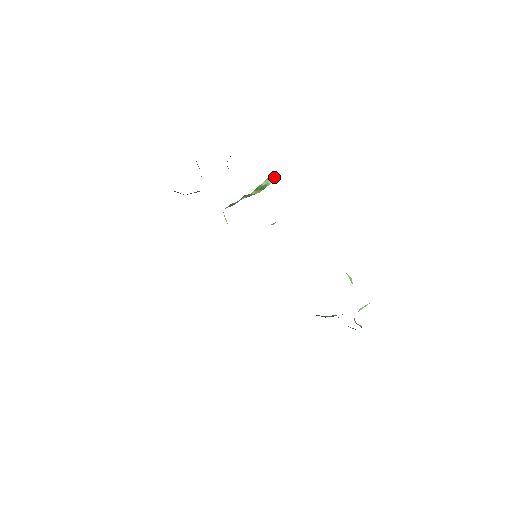
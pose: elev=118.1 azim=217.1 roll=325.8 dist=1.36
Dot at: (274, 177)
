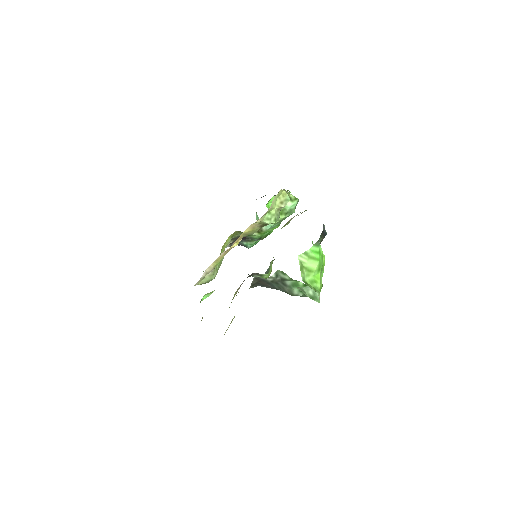
Dot at: (290, 200)
